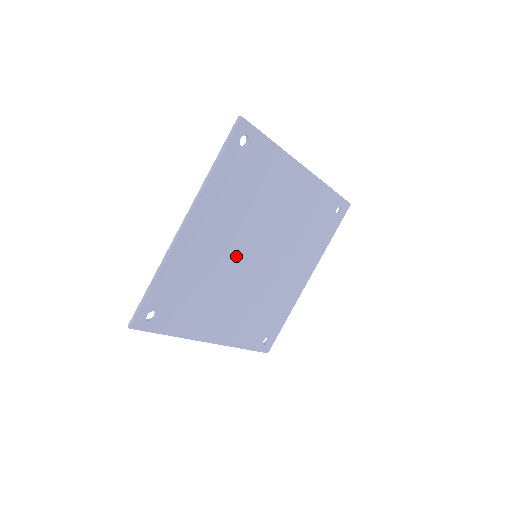
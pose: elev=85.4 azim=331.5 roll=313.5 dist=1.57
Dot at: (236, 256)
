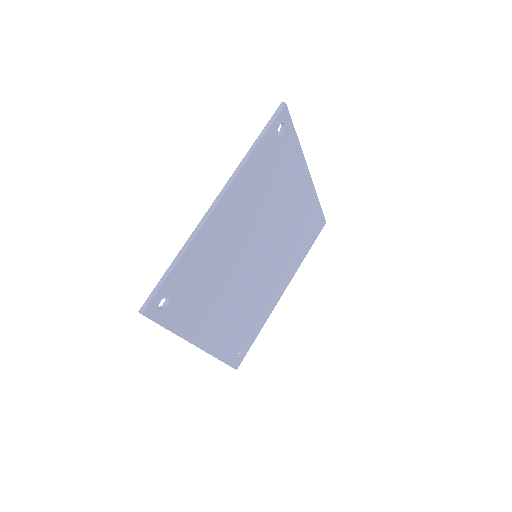
Dot at: (245, 283)
